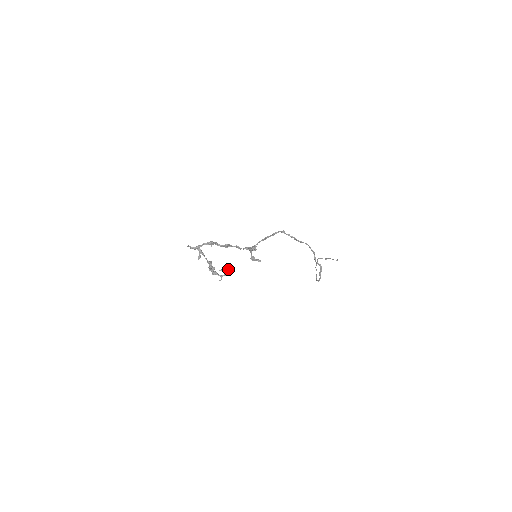
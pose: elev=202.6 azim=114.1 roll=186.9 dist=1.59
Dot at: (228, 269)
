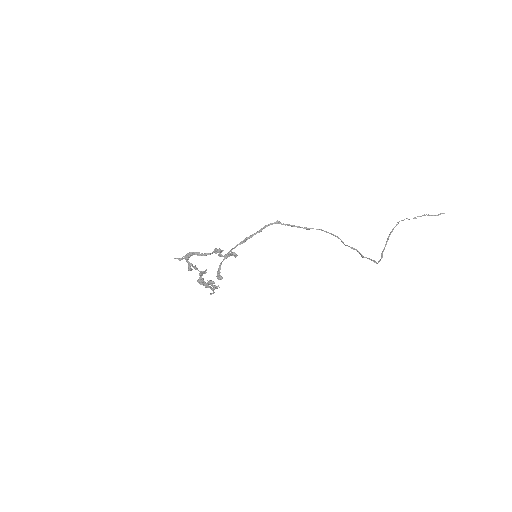
Dot at: (212, 283)
